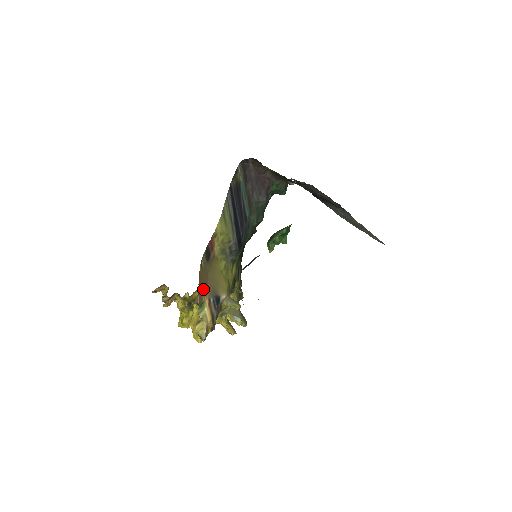
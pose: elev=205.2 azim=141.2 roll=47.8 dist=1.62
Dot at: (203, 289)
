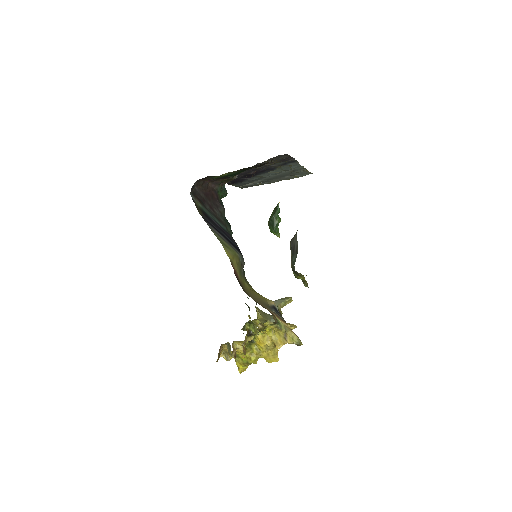
Dot at: occluded
